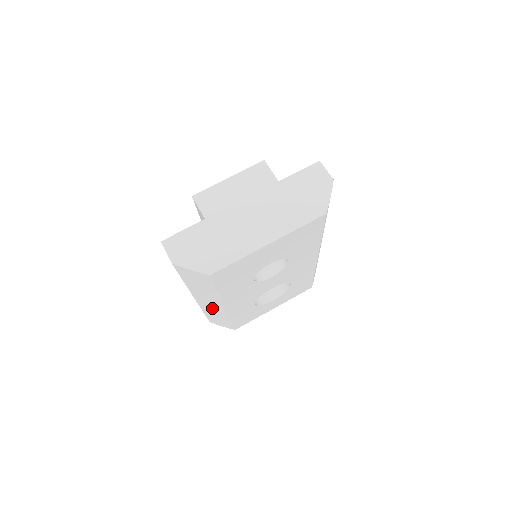
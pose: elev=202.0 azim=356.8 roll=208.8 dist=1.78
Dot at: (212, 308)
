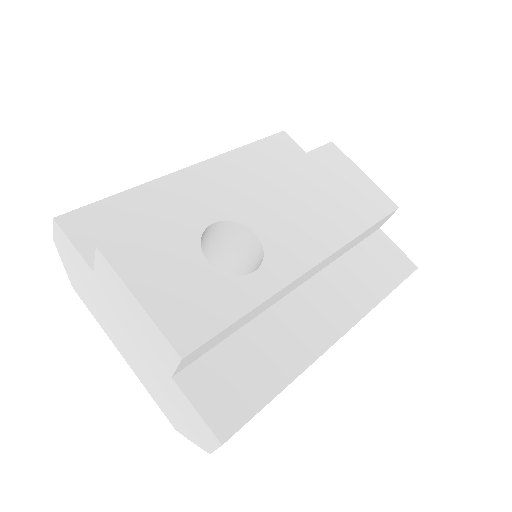
Dot at: occluded
